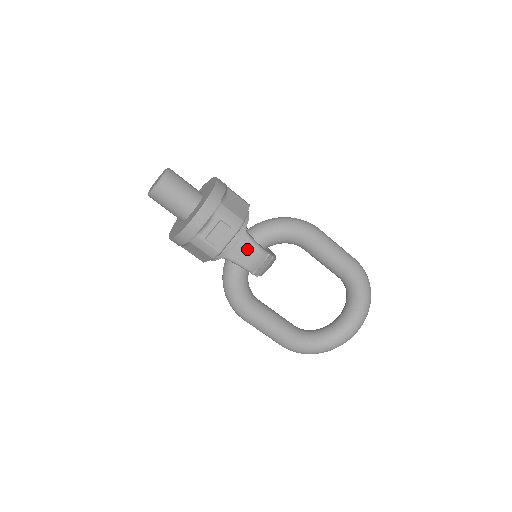
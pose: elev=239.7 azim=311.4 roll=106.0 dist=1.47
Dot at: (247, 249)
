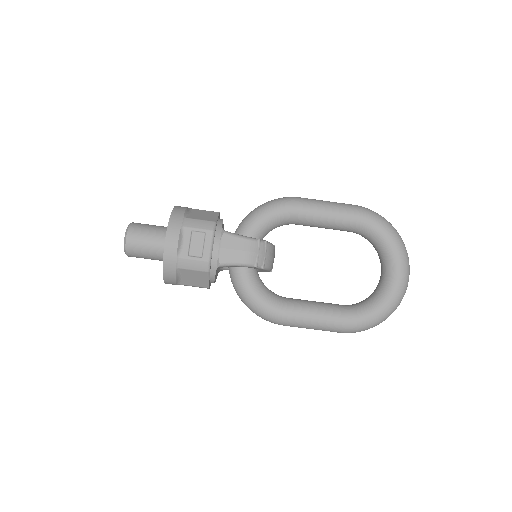
Dot at: (234, 245)
